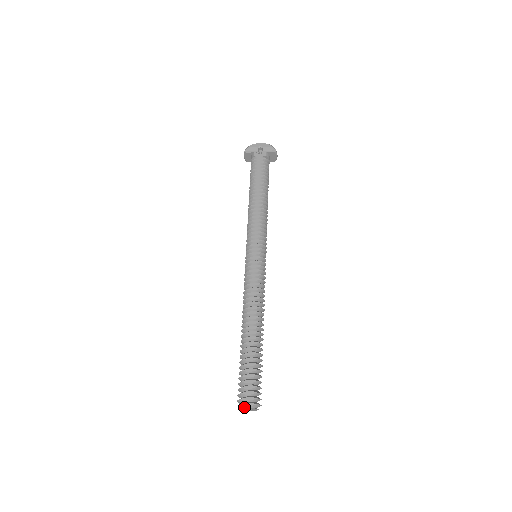
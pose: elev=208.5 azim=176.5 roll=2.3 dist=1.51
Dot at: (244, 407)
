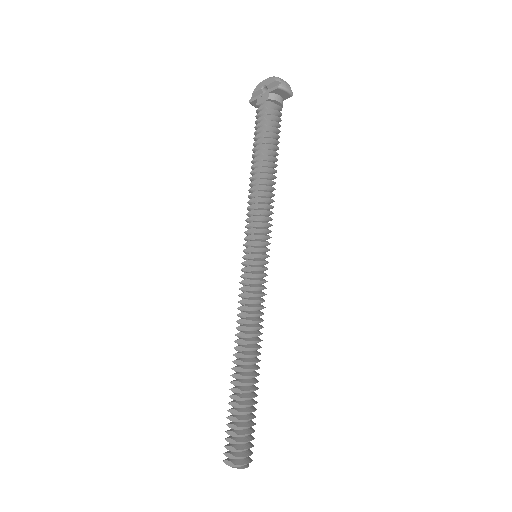
Dot at: (226, 464)
